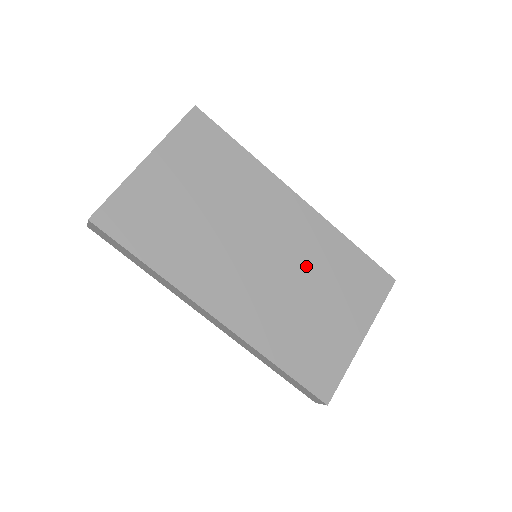
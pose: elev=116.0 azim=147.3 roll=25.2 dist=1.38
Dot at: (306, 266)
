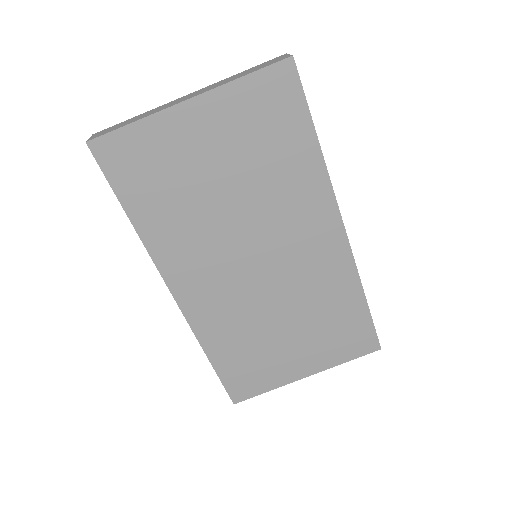
Dot at: (298, 295)
